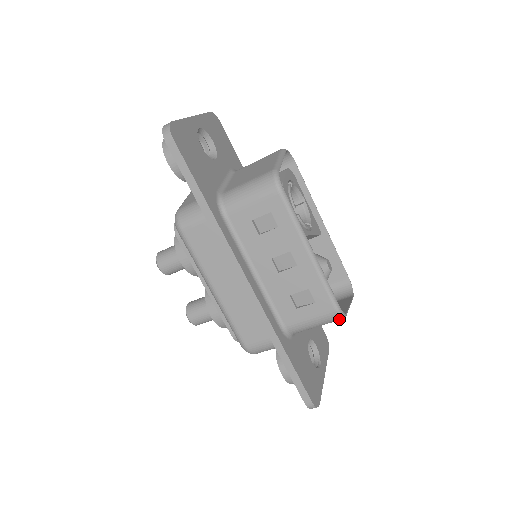
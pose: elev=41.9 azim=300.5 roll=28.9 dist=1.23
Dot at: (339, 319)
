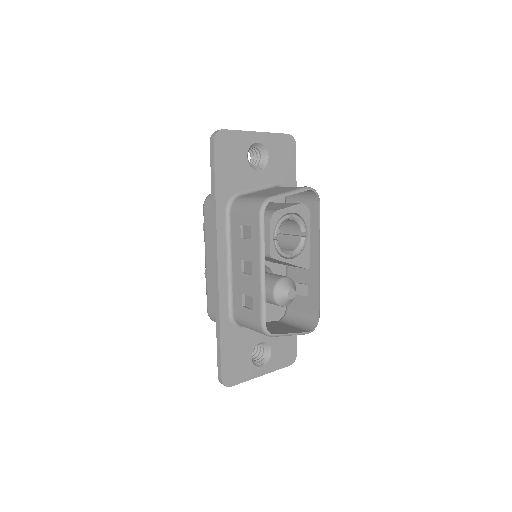
Dot at: (265, 334)
